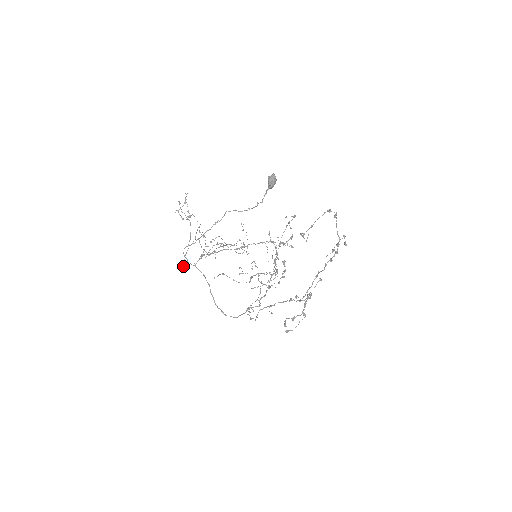
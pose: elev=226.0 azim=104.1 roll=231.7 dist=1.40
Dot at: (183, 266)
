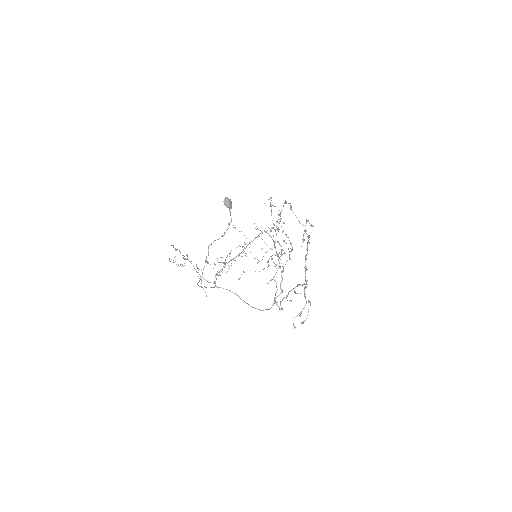
Dot at: (206, 295)
